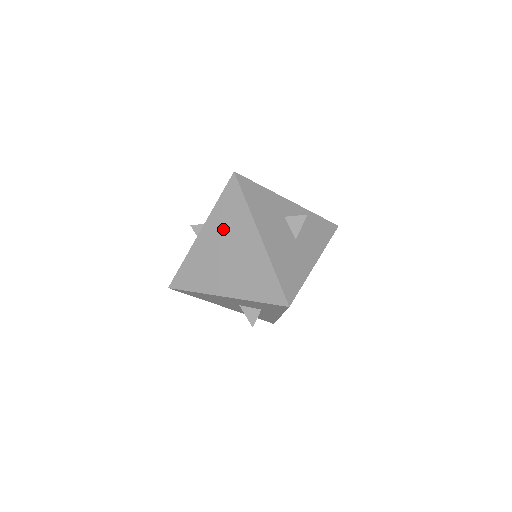
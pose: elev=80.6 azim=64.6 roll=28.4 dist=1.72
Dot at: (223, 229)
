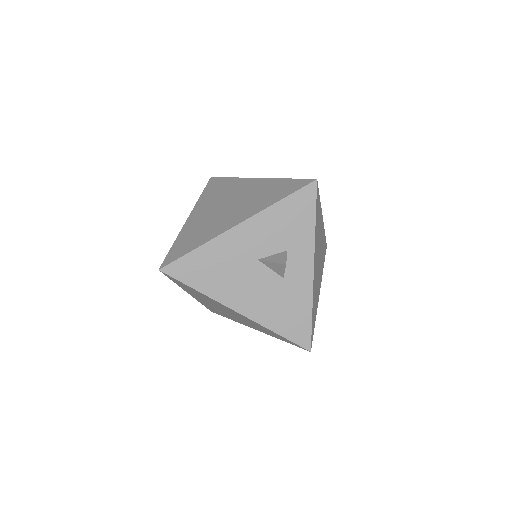
Dot at: (214, 200)
